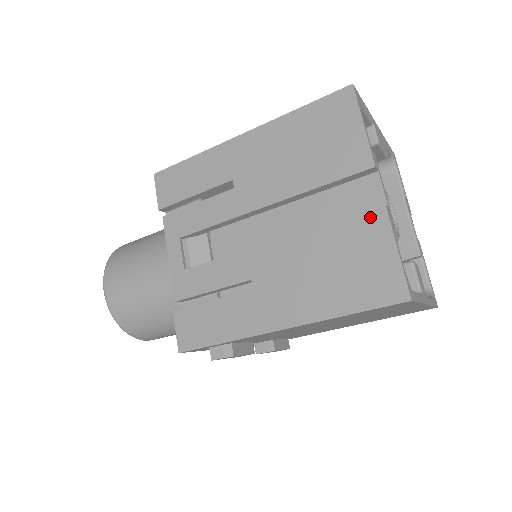
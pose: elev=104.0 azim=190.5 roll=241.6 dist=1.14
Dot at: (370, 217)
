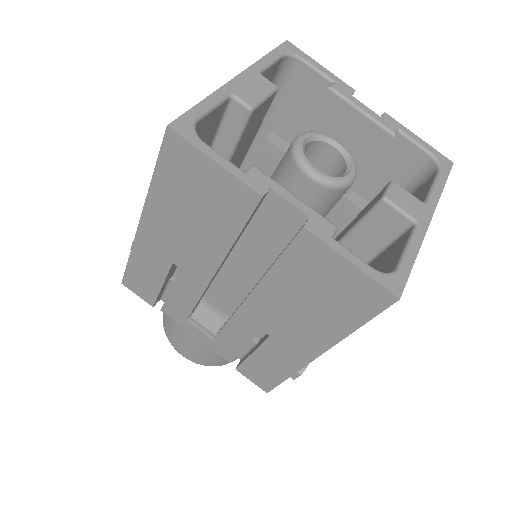
Dot at: (301, 245)
